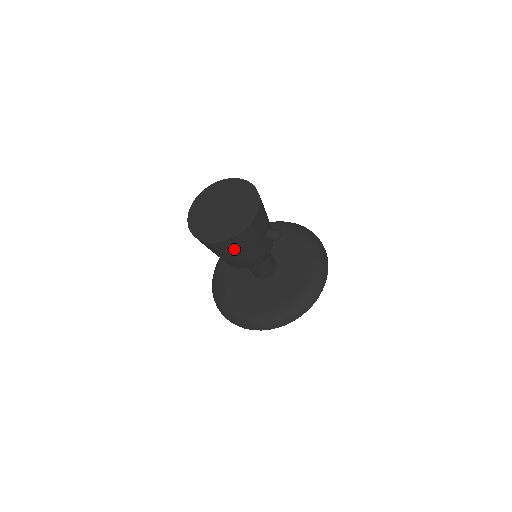
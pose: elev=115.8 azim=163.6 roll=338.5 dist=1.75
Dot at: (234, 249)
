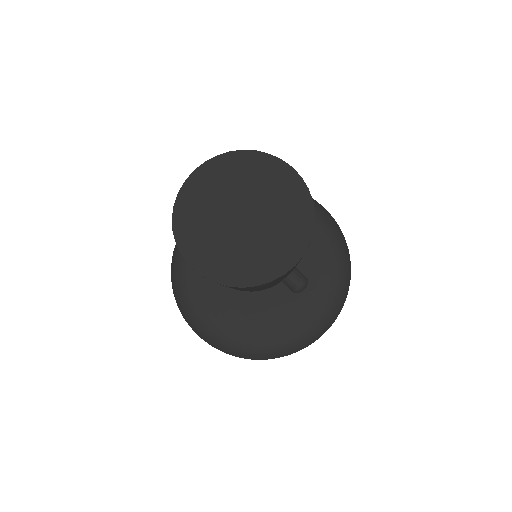
Dot at: occluded
